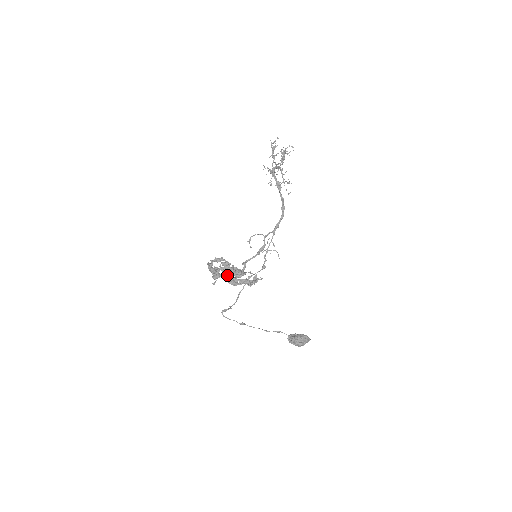
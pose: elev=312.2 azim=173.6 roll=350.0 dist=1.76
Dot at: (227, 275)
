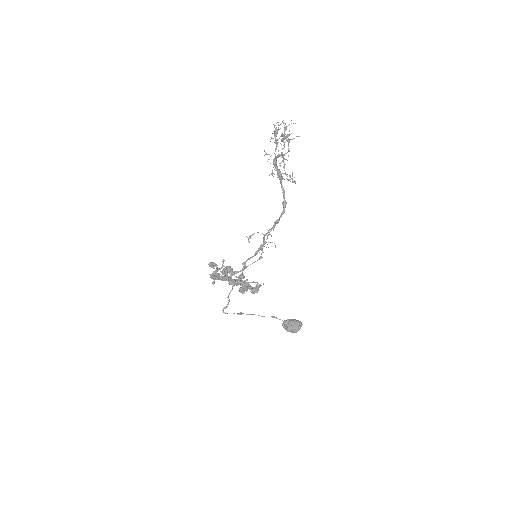
Dot at: occluded
